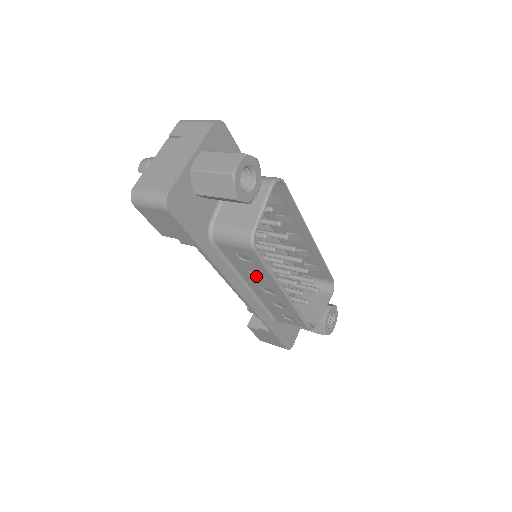
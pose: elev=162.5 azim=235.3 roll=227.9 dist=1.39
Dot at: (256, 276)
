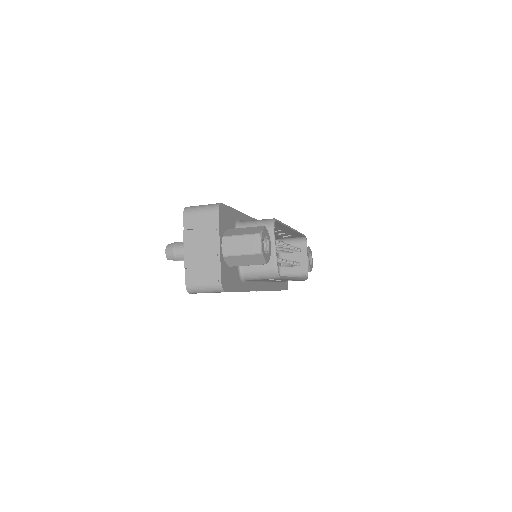
Dot at: occluded
